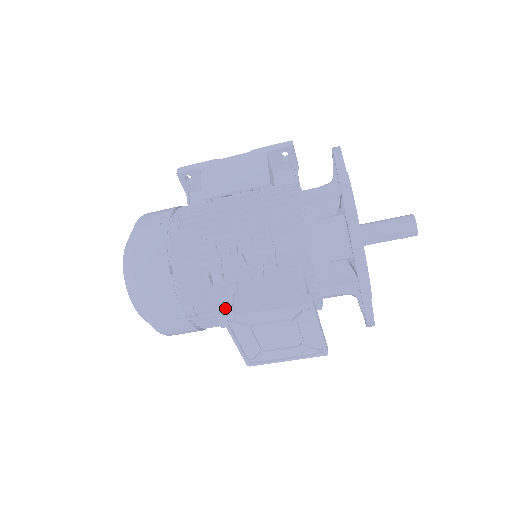
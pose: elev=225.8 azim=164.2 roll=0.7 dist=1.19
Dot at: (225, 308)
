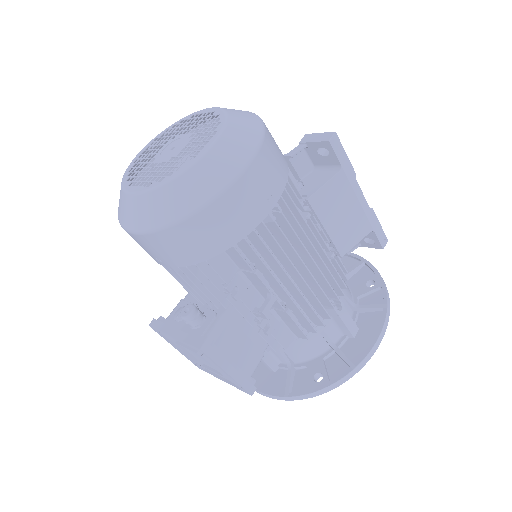
Dot at: occluded
